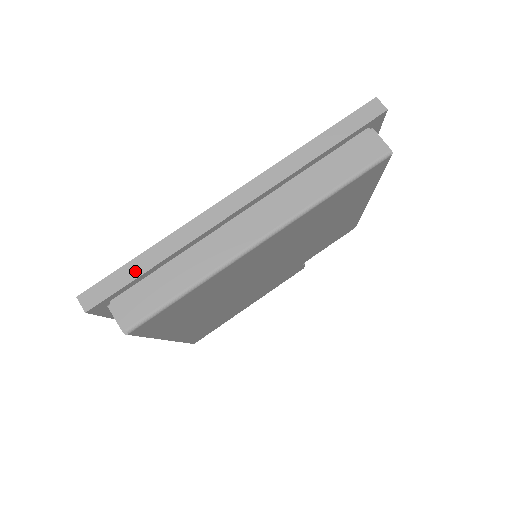
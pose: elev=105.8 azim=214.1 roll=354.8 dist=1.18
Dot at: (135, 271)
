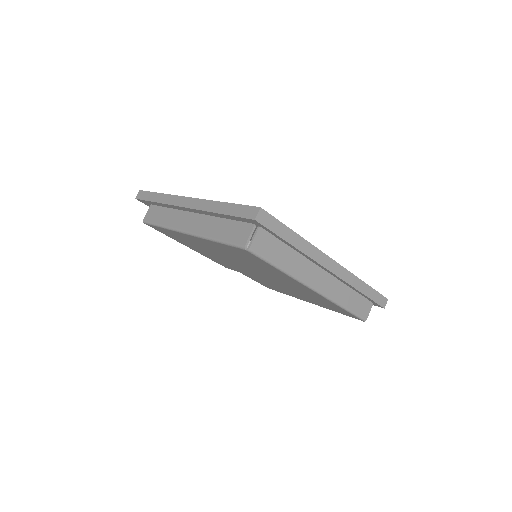
Dot at: (286, 235)
